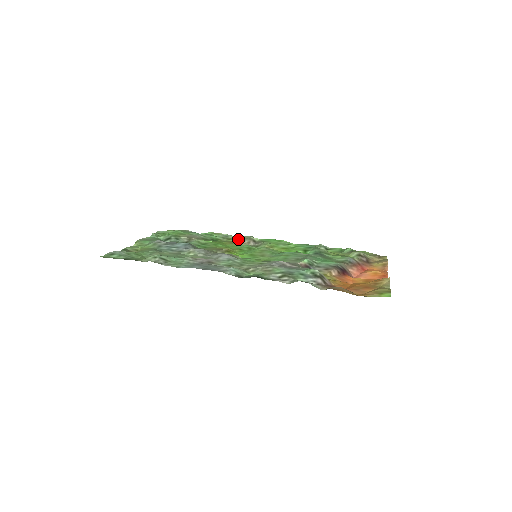
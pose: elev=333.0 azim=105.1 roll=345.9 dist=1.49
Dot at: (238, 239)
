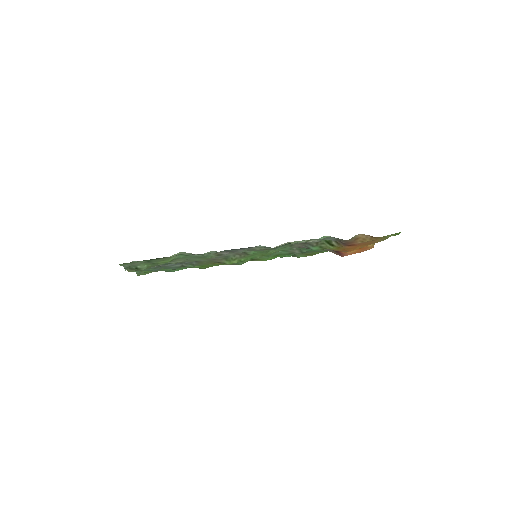
Dot at: occluded
